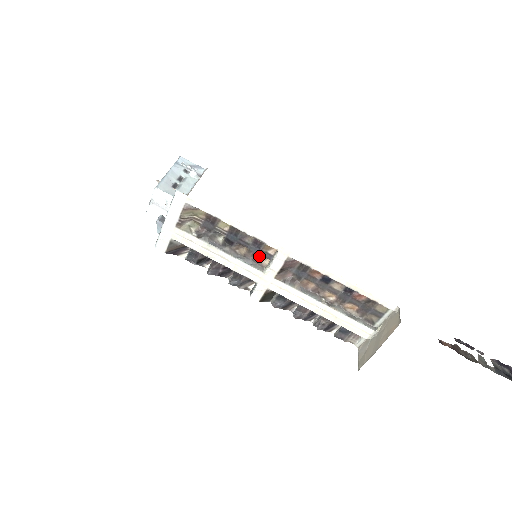
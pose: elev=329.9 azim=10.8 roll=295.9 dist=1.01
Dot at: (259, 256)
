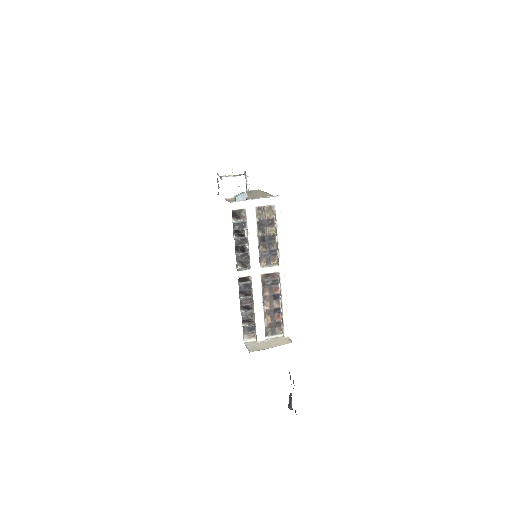
Dot at: (265, 258)
